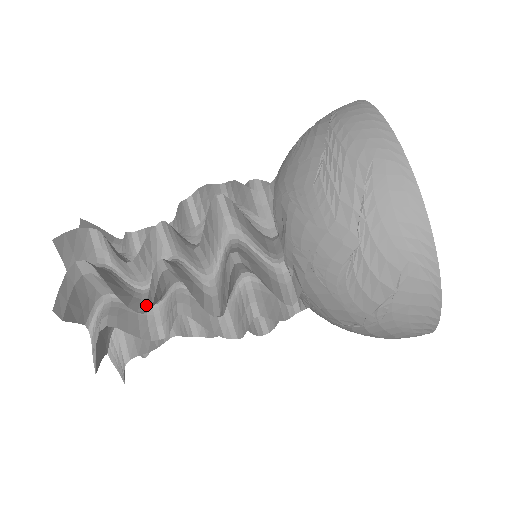
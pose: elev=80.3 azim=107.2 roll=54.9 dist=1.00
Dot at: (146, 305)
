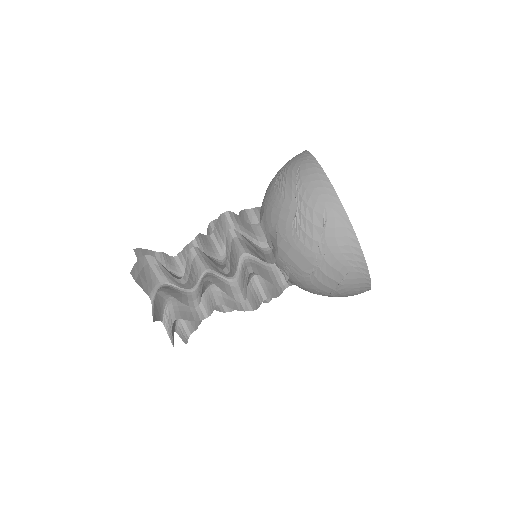
Dot at: (184, 275)
